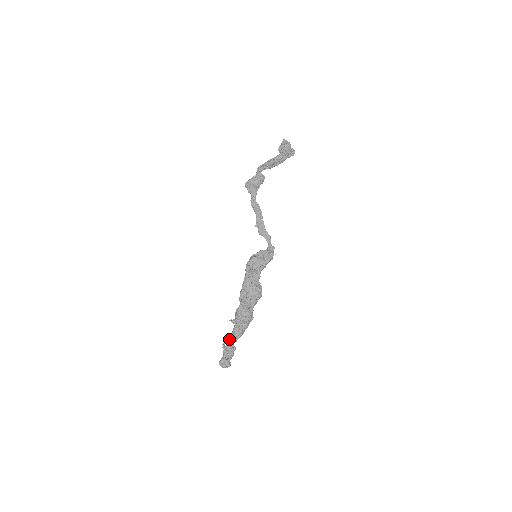
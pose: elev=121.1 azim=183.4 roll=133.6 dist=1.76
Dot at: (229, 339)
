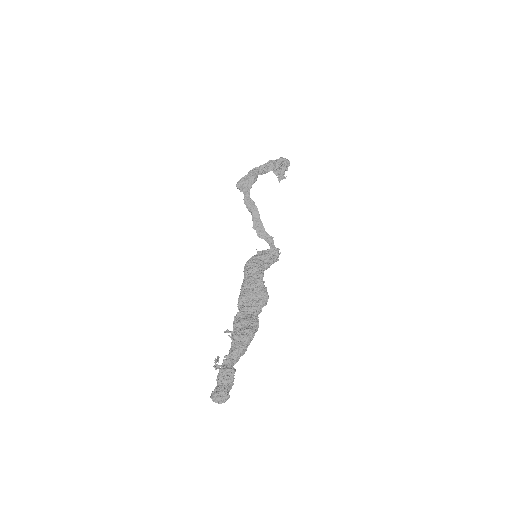
Dot at: (225, 357)
